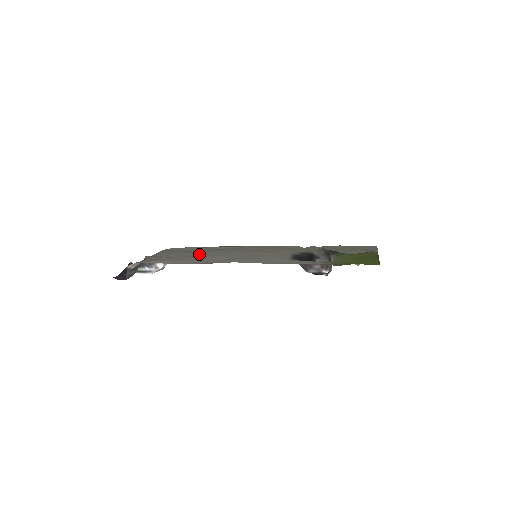
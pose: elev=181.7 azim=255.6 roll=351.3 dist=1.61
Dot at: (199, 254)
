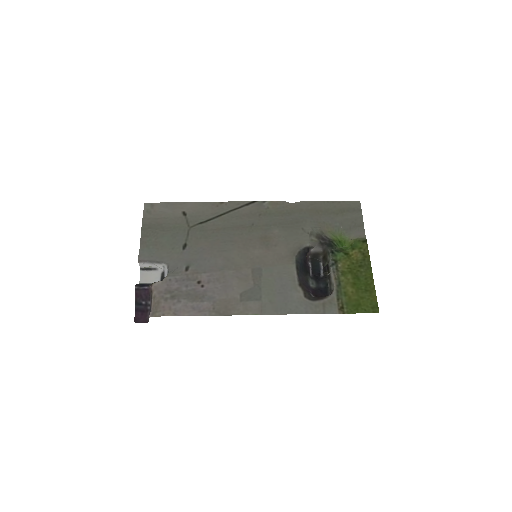
Dot at: (198, 257)
